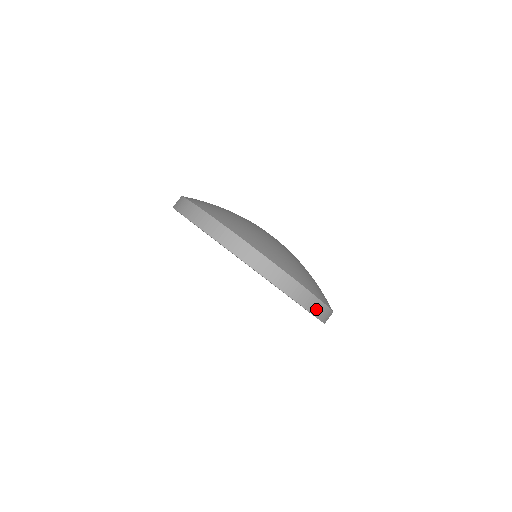
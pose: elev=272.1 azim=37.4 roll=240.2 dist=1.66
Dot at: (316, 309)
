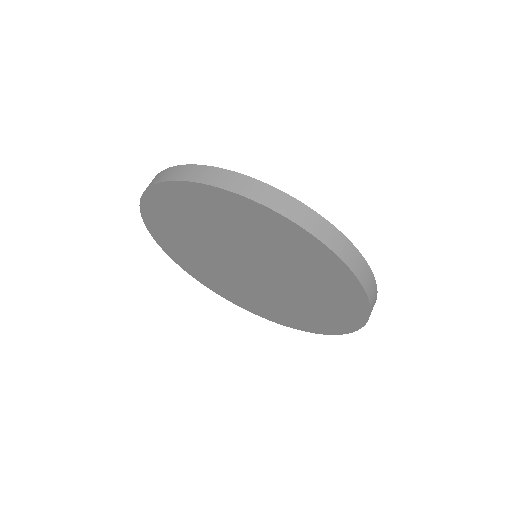
Dot at: occluded
